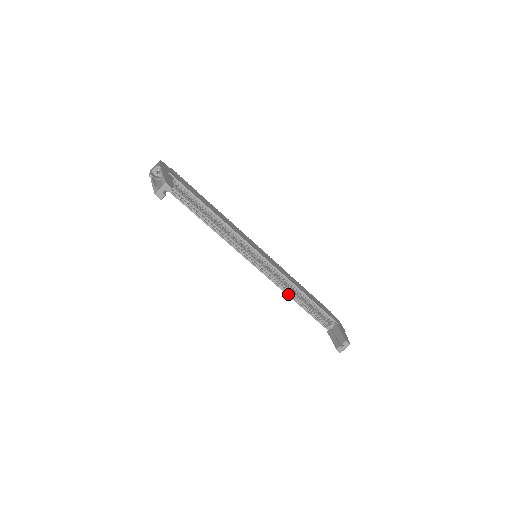
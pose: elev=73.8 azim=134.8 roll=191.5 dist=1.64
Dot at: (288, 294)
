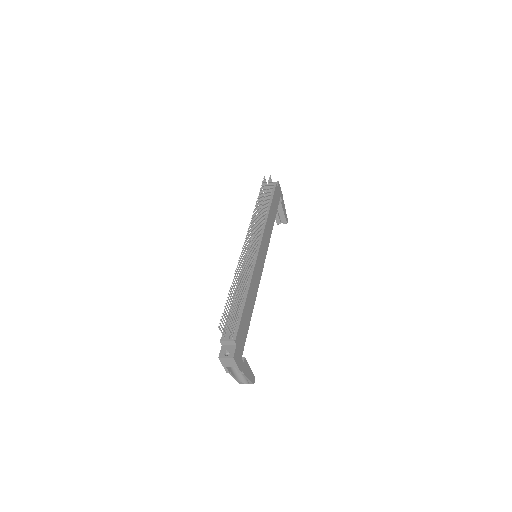
Dot at: occluded
